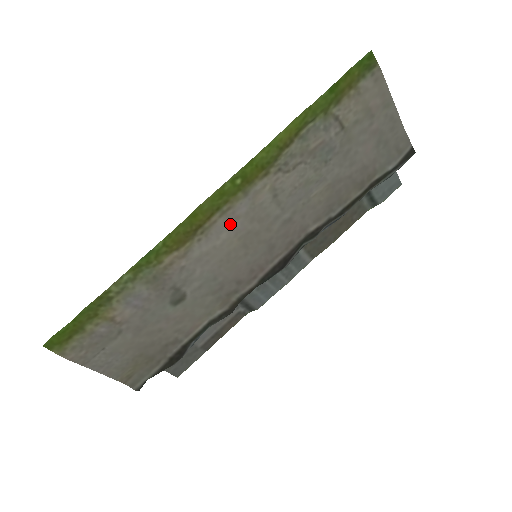
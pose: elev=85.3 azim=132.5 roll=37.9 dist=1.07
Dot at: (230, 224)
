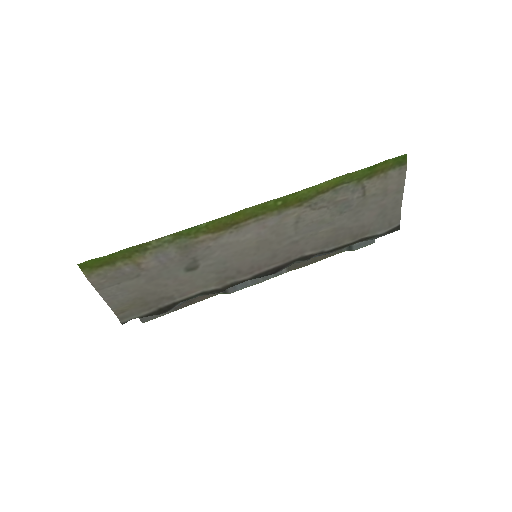
Dot at: (257, 229)
